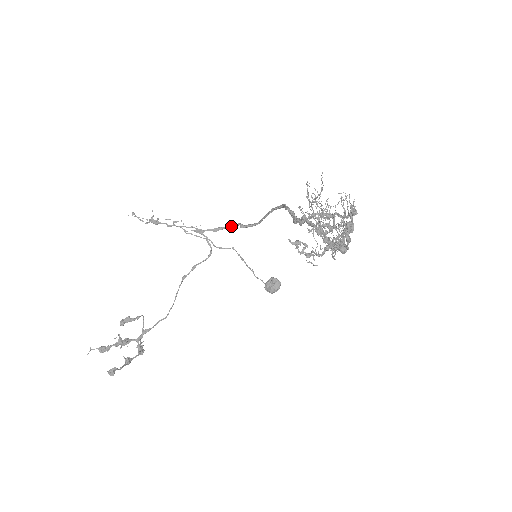
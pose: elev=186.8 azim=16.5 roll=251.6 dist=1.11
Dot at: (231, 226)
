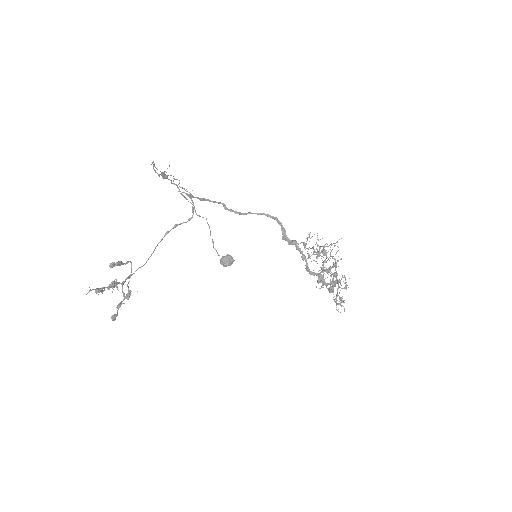
Dot at: (215, 202)
